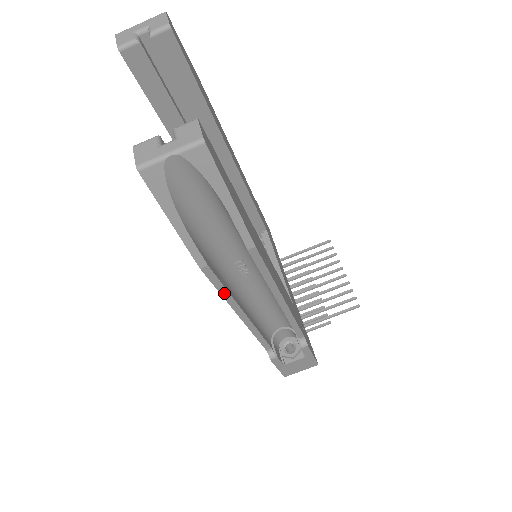
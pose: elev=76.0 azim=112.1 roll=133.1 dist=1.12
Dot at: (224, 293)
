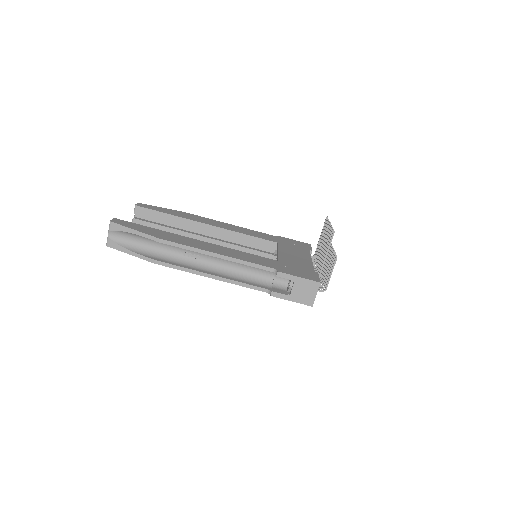
Dot at: (182, 269)
